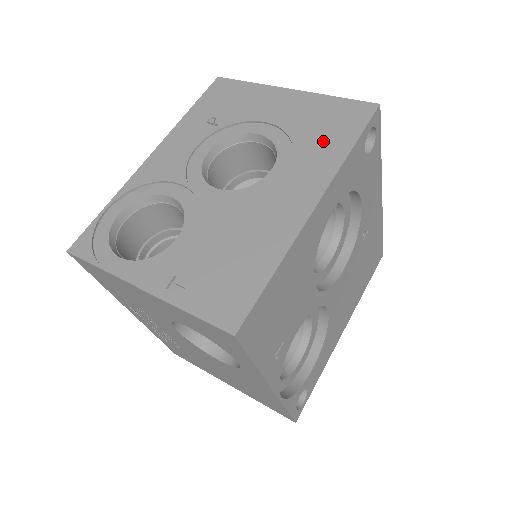
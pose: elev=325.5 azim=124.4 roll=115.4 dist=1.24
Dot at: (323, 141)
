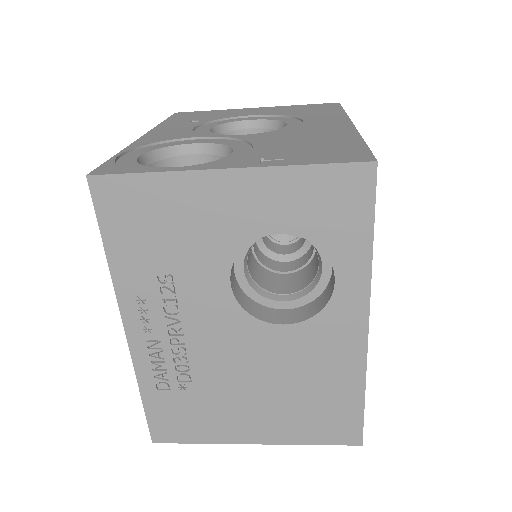
Dot at: (316, 112)
